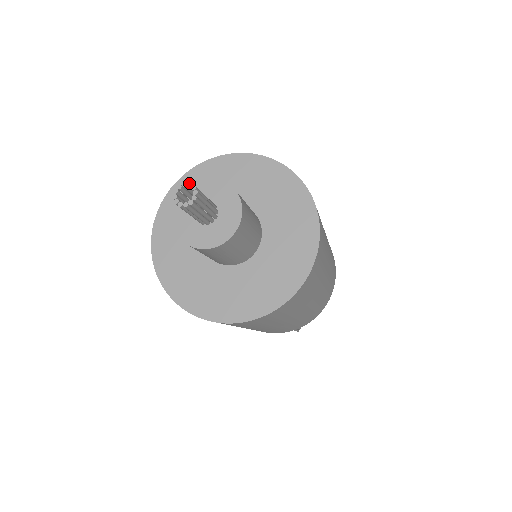
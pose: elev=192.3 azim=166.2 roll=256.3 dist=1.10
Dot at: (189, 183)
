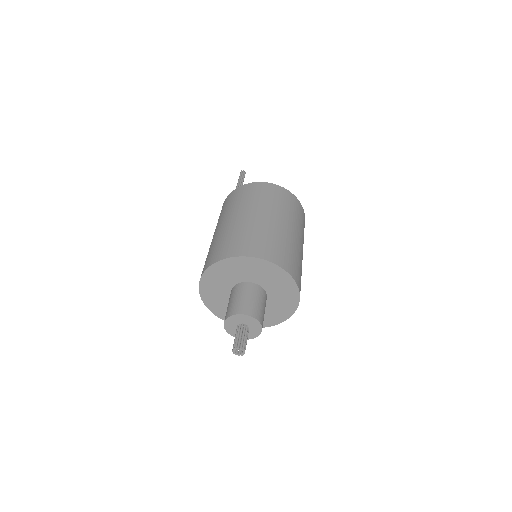
Dot at: (238, 348)
